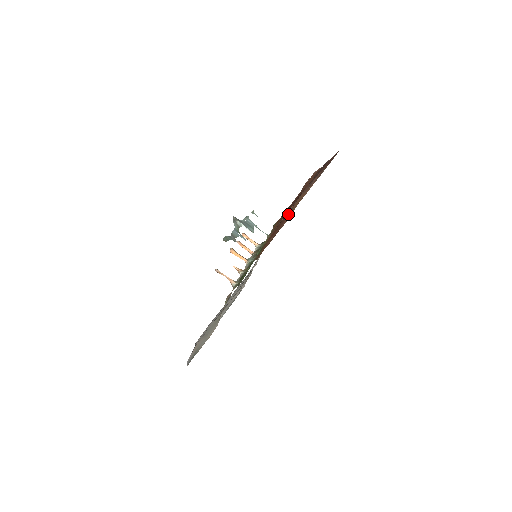
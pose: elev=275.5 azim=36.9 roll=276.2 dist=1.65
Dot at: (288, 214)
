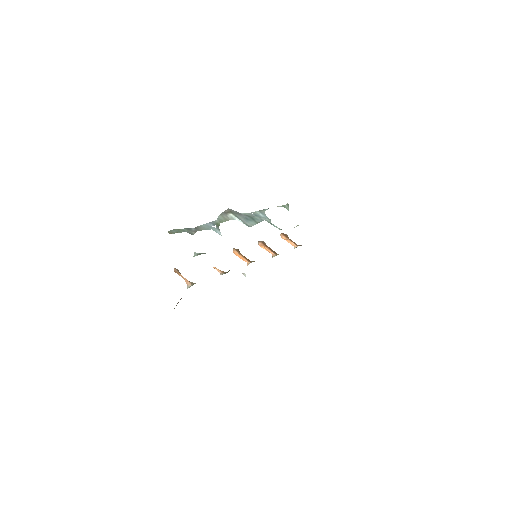
Dot at: occluded
